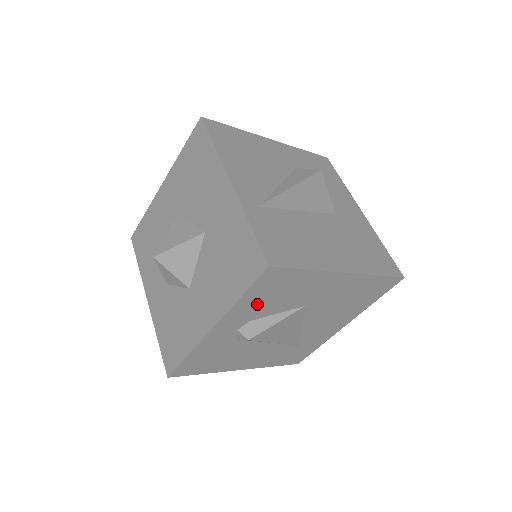
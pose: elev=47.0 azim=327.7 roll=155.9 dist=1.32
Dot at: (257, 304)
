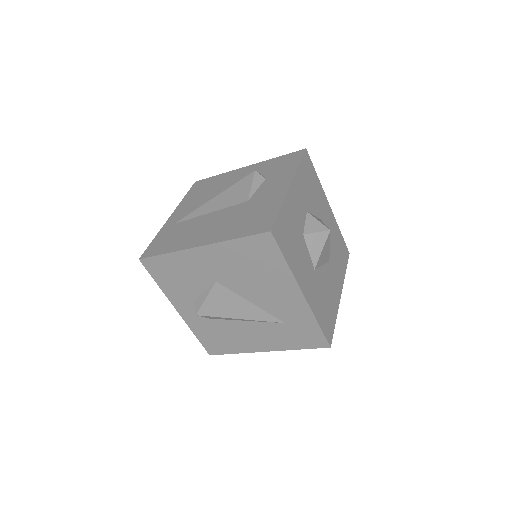
Dot at: (176, 287)
